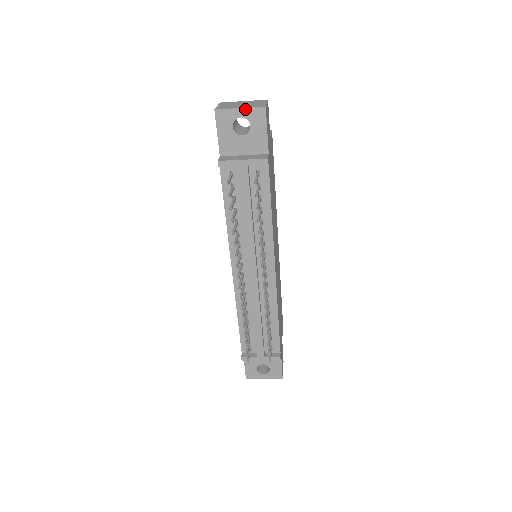
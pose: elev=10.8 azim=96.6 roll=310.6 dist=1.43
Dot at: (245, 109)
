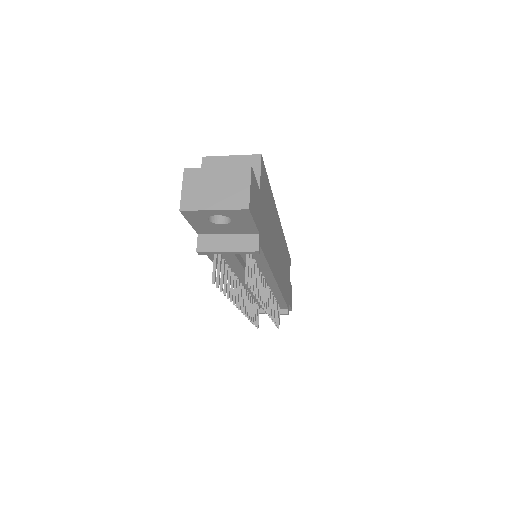
Dot at: (221, 210)
